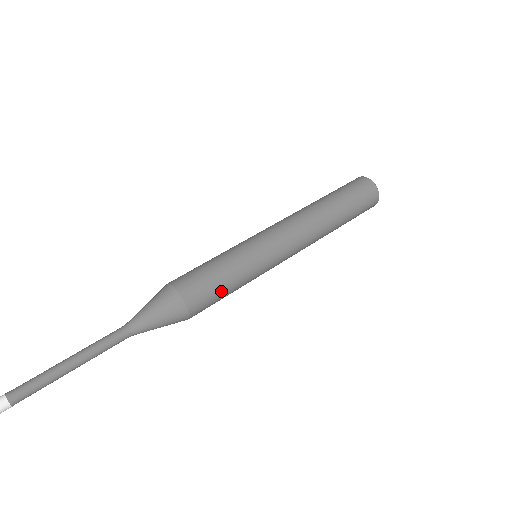
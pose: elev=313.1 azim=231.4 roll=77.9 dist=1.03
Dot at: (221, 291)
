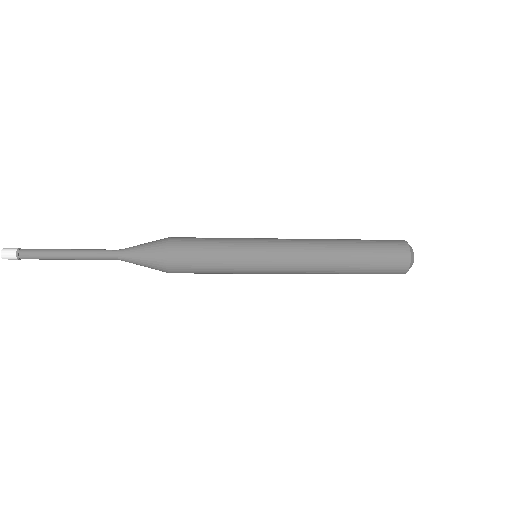
Dot at: (204, 248)
